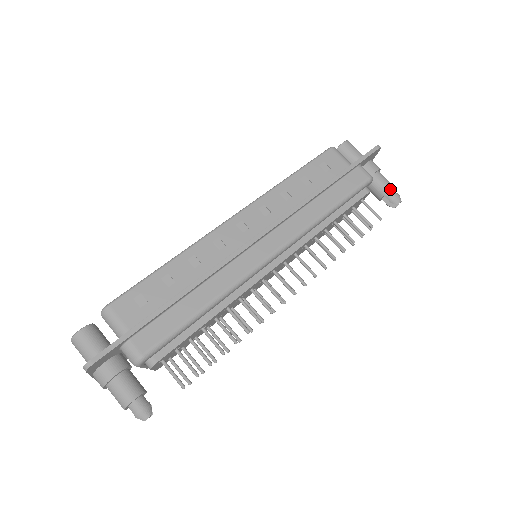
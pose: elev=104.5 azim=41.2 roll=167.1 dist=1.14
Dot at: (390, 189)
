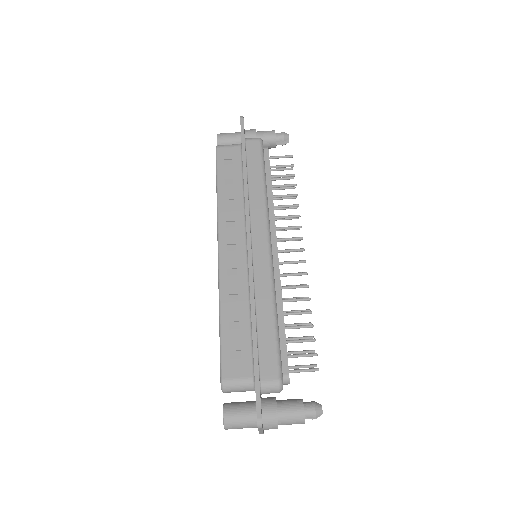
Dot at: (275, 134)
